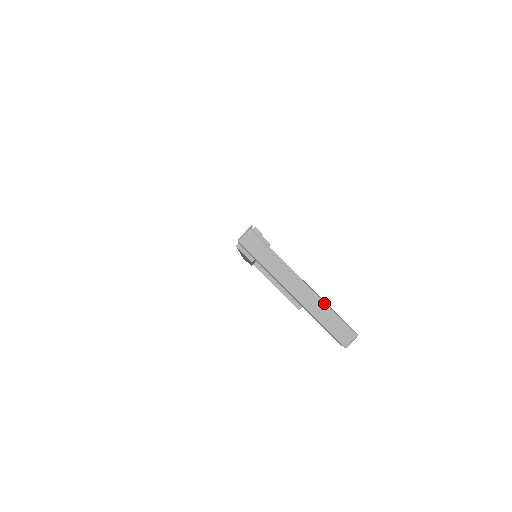
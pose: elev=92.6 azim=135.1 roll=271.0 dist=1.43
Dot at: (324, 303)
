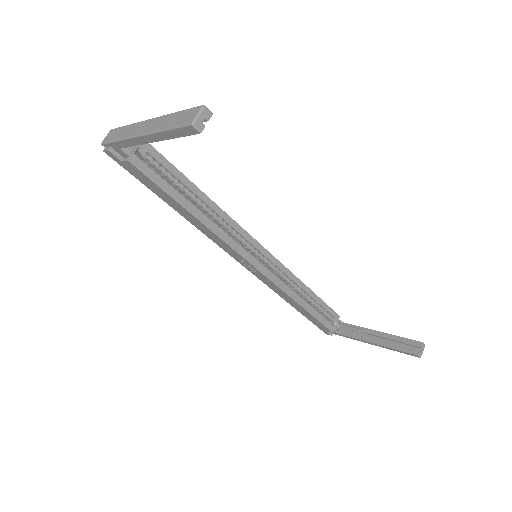
Dot at: (168, 115)
